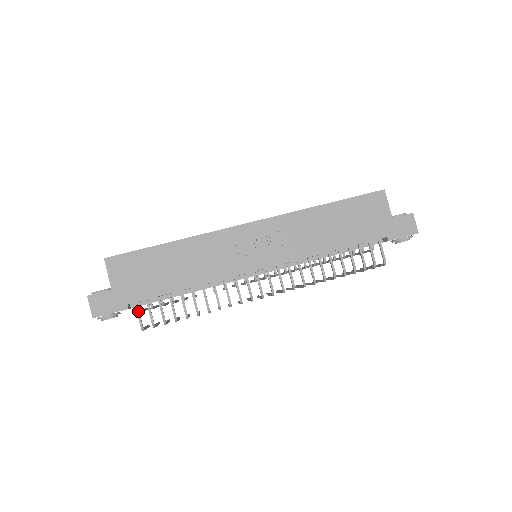
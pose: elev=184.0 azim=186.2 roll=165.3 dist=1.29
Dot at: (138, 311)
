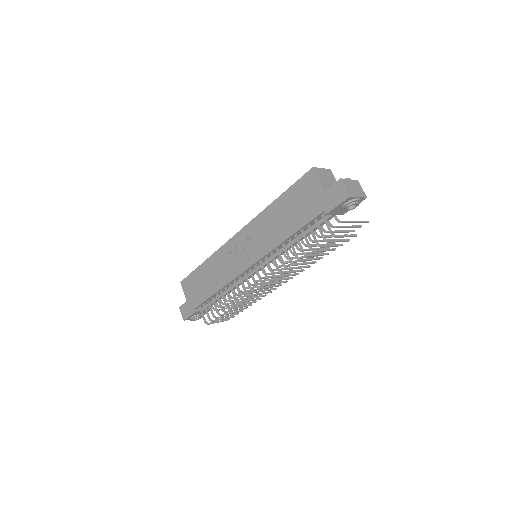
Dot at: (201, 312)
